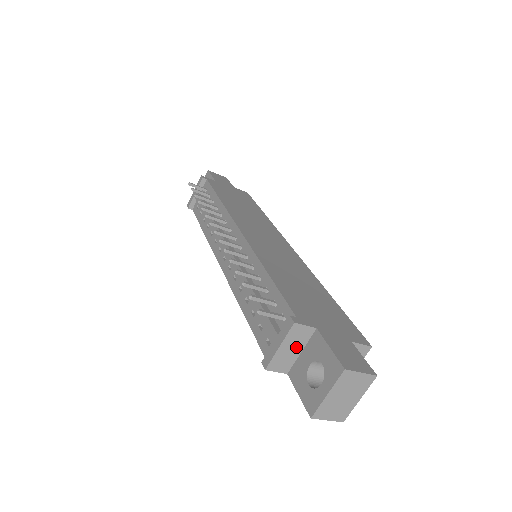
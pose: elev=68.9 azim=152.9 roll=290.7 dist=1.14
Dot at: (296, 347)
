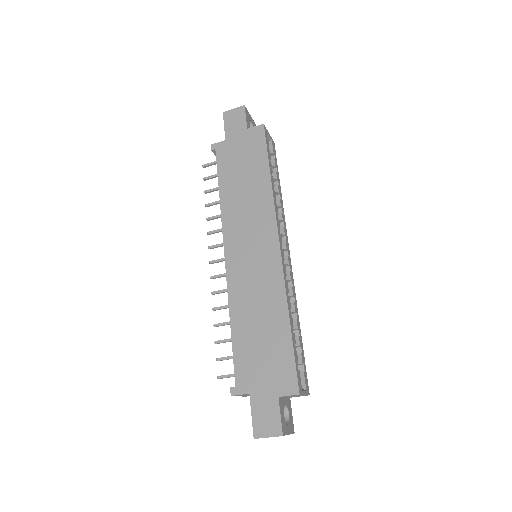
Dot at: occluded
